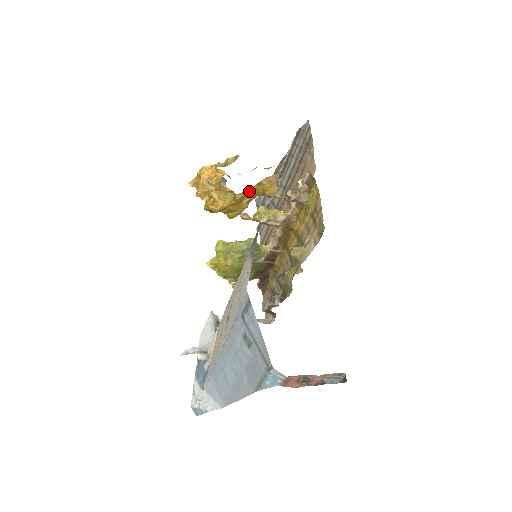
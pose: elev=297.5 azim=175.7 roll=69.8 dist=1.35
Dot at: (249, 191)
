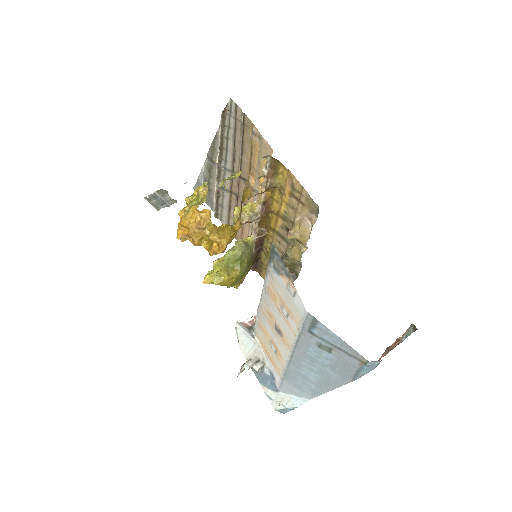
Dot at: (240, 213)
